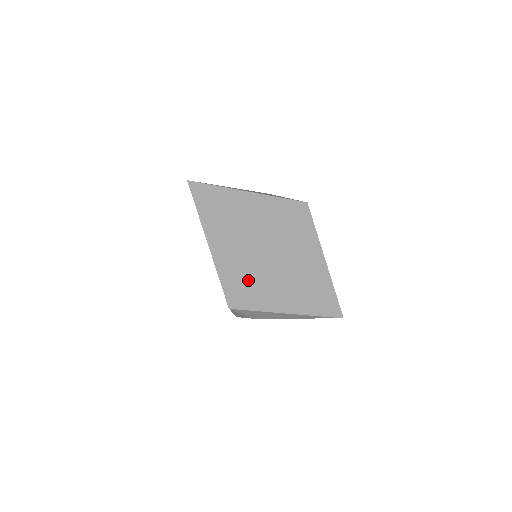
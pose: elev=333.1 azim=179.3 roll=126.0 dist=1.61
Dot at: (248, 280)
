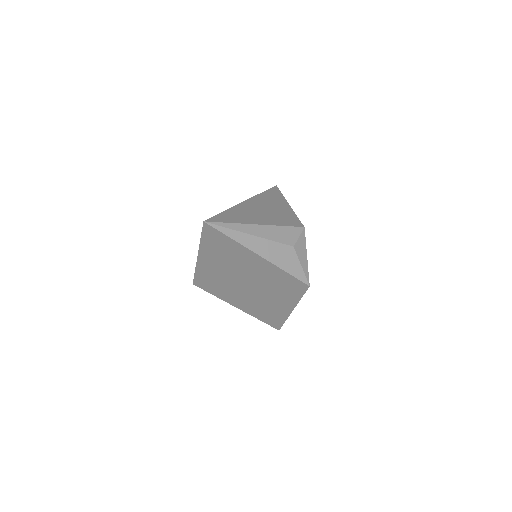
Dot at: (218, 284)
